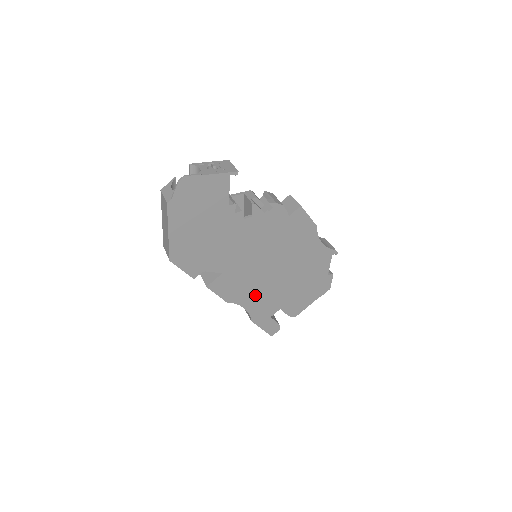
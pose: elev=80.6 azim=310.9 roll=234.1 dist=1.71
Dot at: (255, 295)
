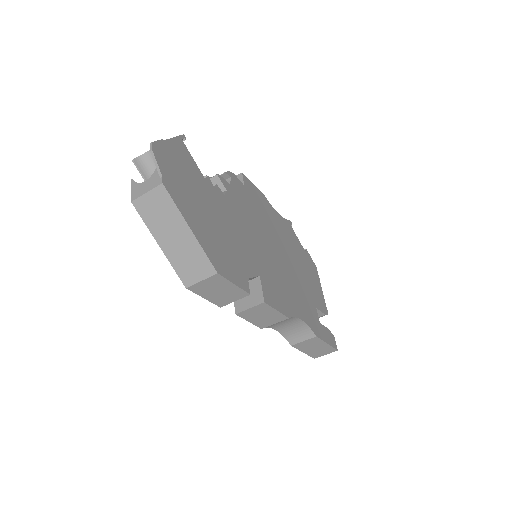
Dot at: (294, 297)
